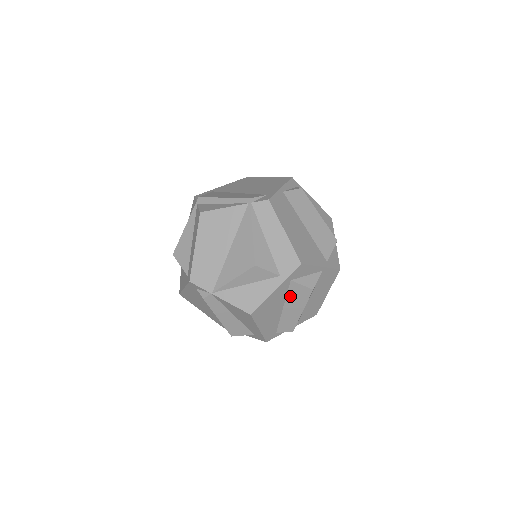
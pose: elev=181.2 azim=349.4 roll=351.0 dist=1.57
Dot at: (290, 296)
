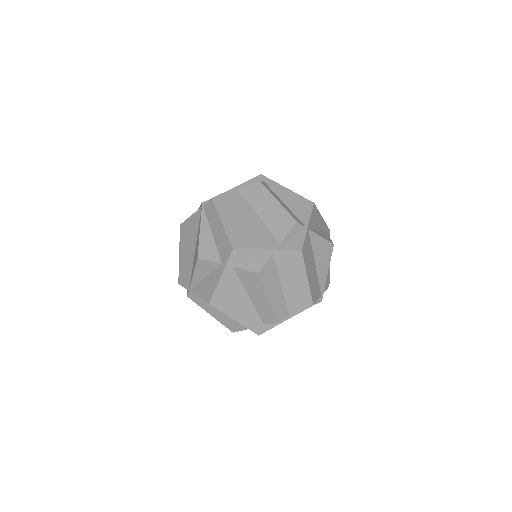
Dot at: (245, 283)
